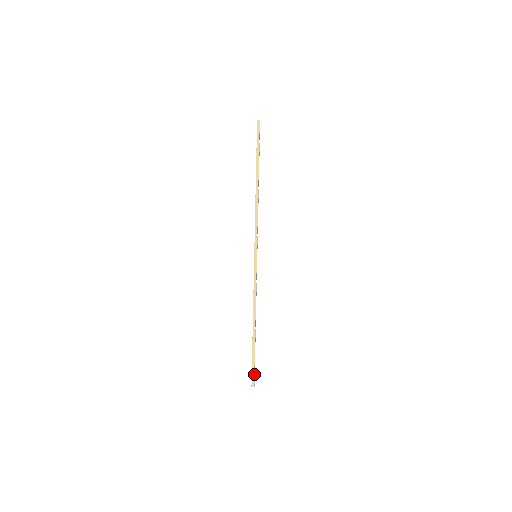
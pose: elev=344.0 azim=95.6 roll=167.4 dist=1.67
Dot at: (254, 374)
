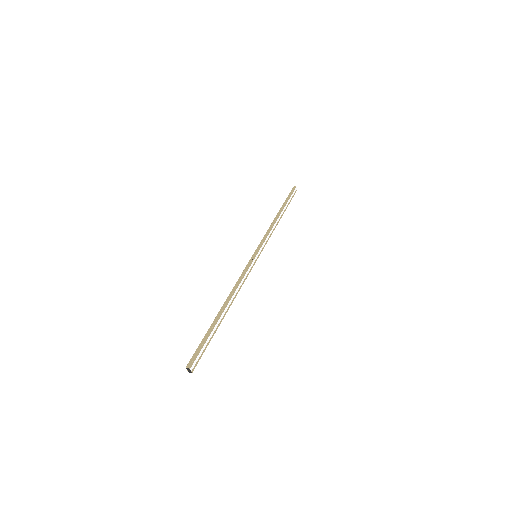
Dot at: (198, 355)
